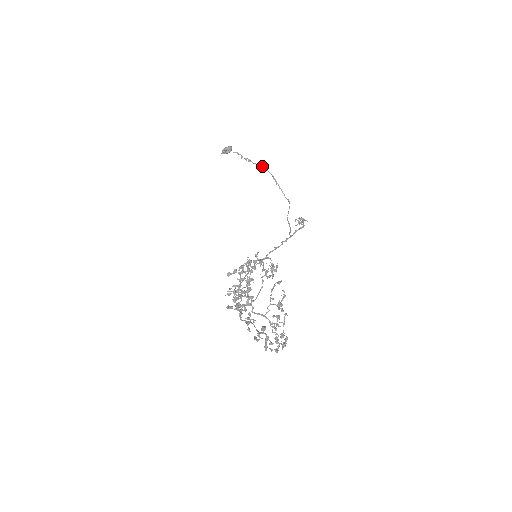
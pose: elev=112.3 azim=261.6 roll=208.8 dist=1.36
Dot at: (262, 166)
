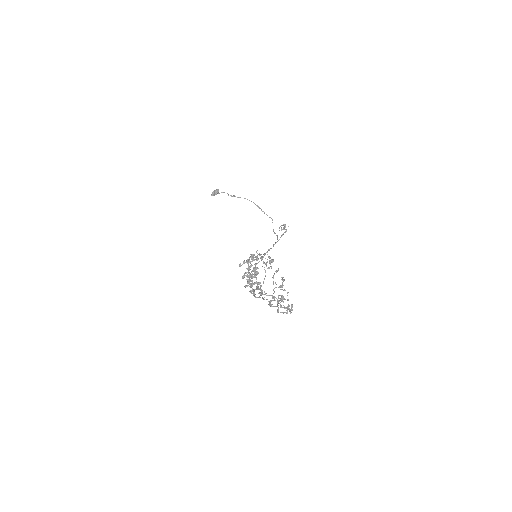
Dot at: (245, 198)
